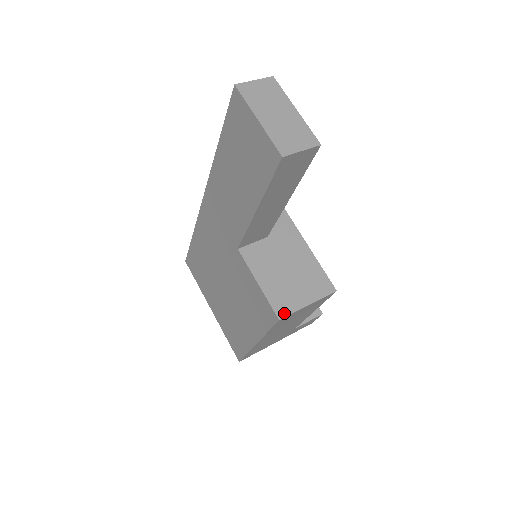
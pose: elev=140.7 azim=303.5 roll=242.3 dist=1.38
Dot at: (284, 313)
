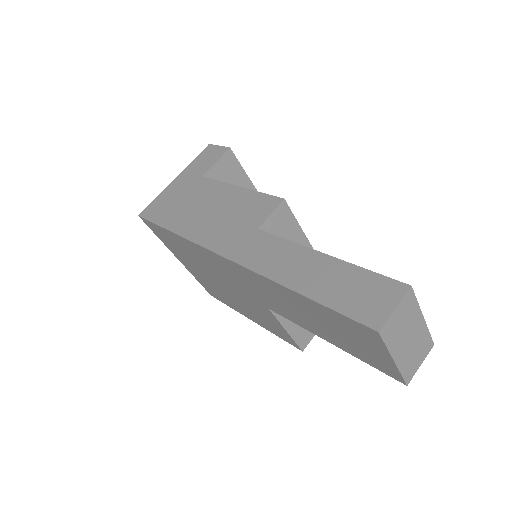
Dot at: (306, 344)
